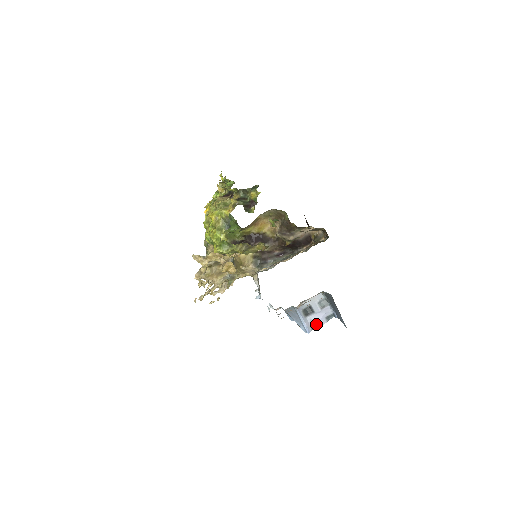
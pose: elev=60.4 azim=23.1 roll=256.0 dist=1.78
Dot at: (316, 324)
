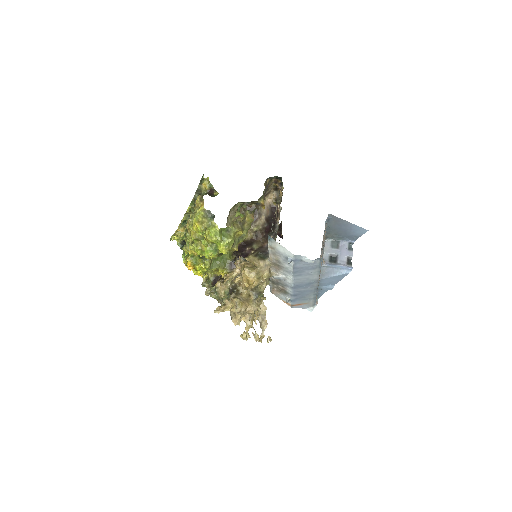
Dot at: (349, 260)
